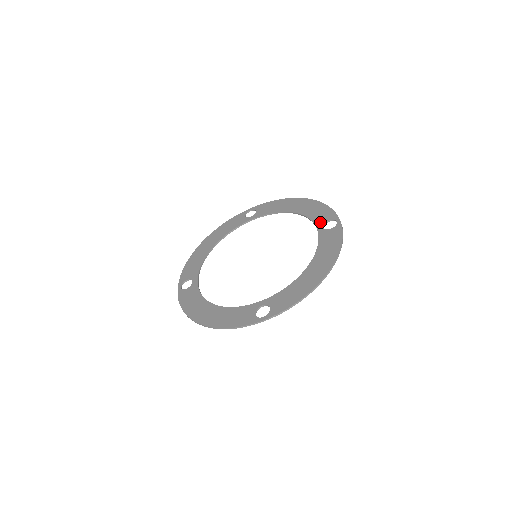
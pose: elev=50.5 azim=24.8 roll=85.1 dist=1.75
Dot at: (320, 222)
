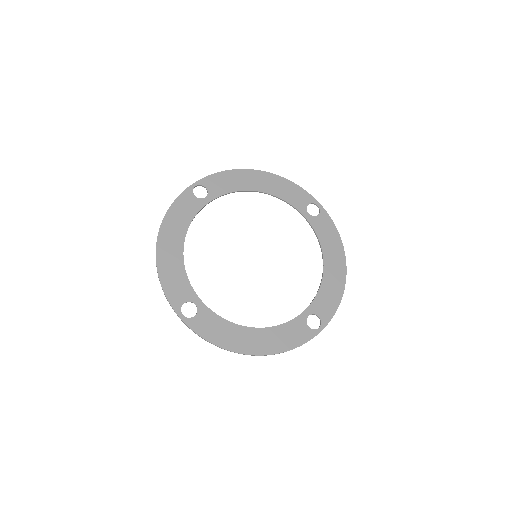
Dot at: (302, 207)
